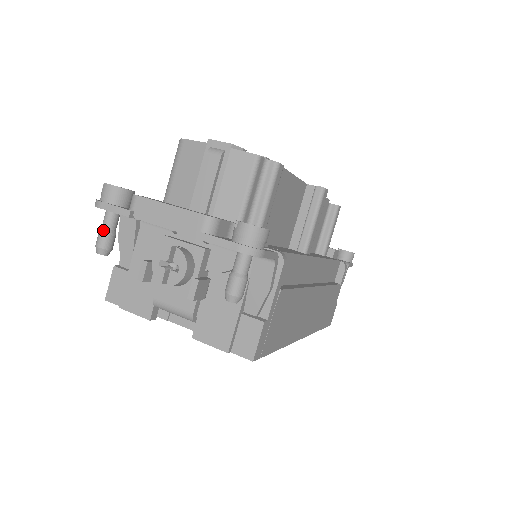
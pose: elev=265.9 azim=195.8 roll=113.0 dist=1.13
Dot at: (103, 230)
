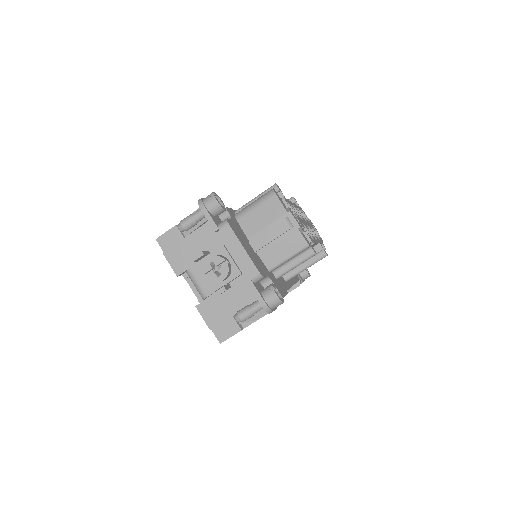
Dot at: (192, 219)
